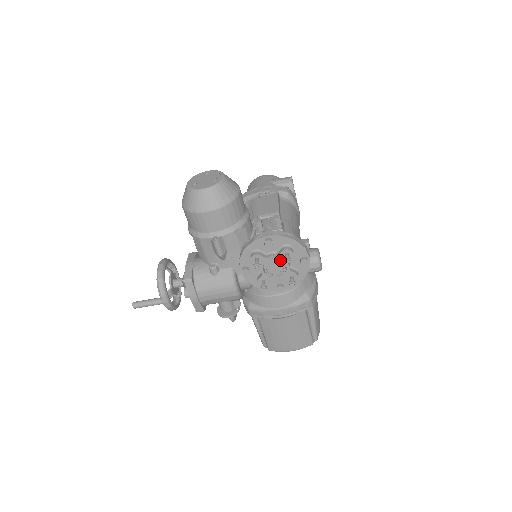
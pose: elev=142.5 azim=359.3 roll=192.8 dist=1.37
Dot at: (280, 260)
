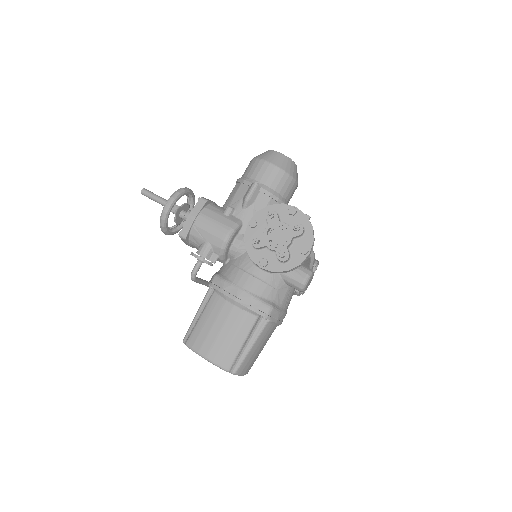
Dot at: (288, 231)
